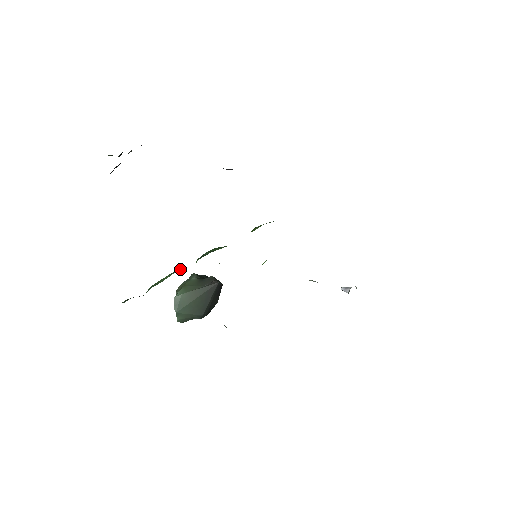
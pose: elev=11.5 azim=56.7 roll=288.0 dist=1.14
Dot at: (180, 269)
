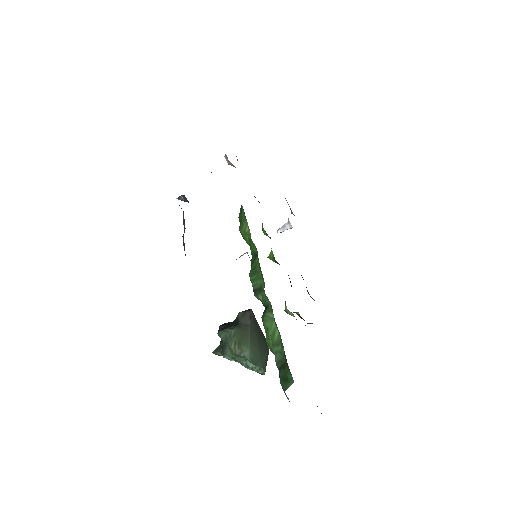
Dot at: (266, 315)
